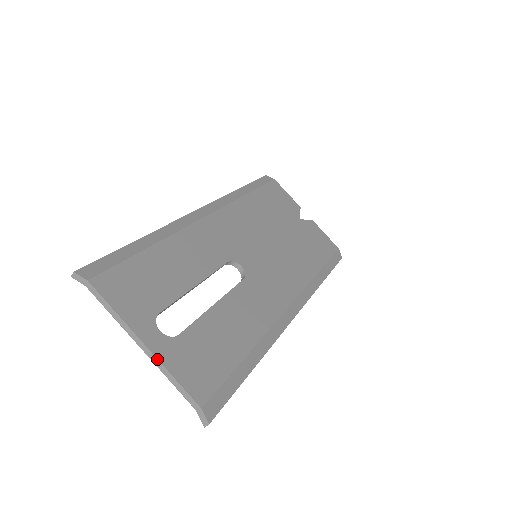
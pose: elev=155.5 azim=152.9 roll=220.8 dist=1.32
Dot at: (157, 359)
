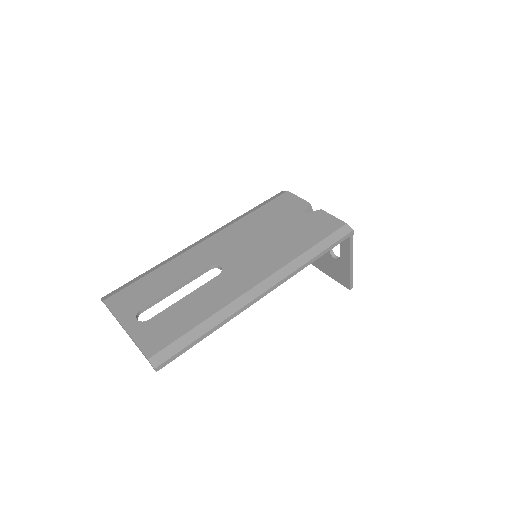
Dot at: (129, 335)
